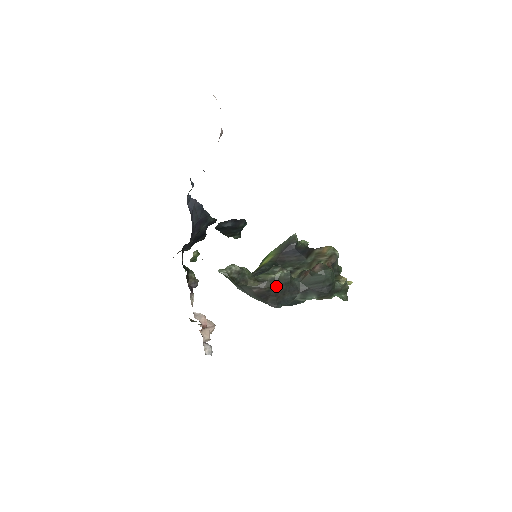
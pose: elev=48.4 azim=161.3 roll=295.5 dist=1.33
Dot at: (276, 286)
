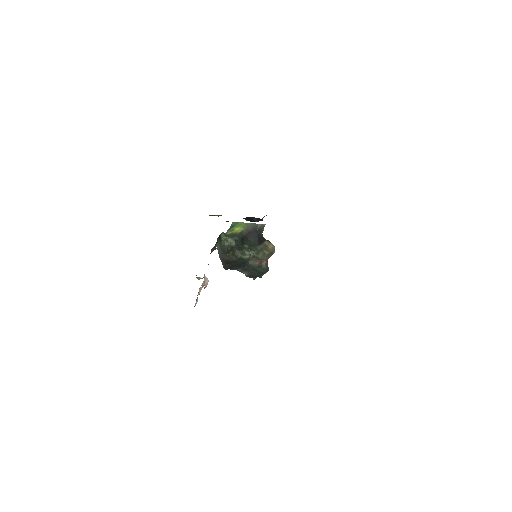
Dot at: (239, 262)
